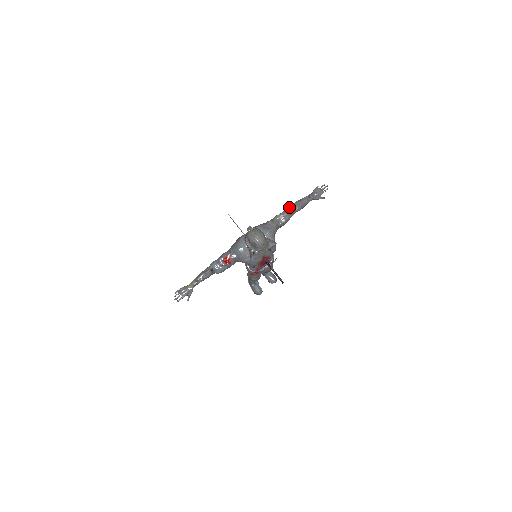
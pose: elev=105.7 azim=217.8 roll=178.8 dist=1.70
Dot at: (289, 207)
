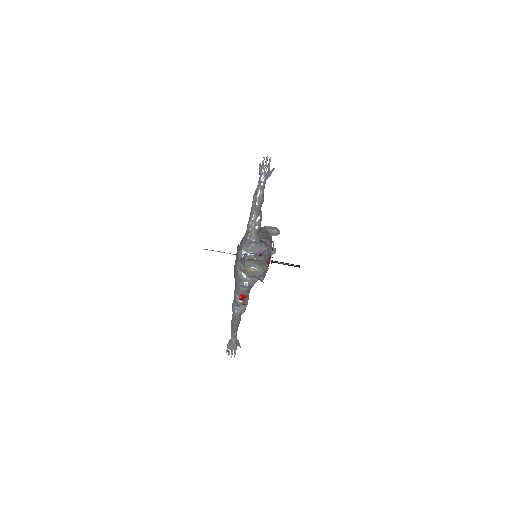
Dot at: (252, 207)
